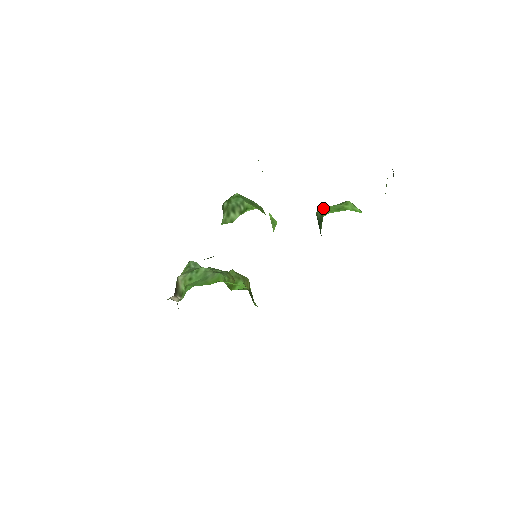
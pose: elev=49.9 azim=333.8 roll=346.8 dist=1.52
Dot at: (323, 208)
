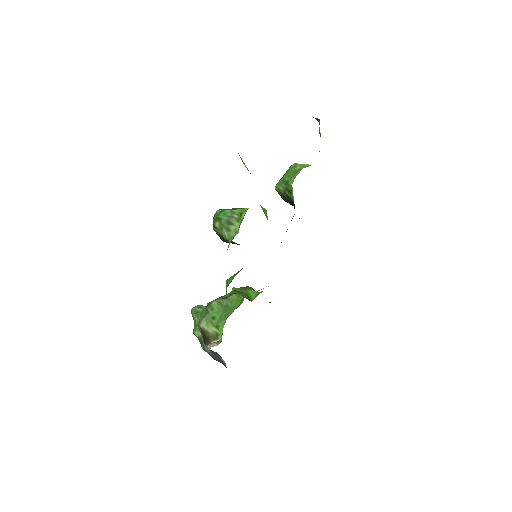
Dot at: (281, 181)
